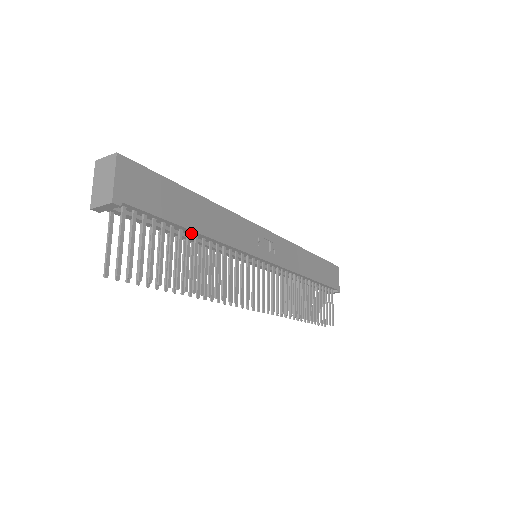
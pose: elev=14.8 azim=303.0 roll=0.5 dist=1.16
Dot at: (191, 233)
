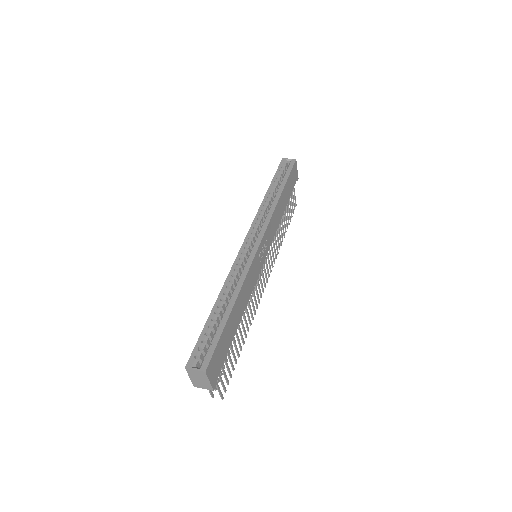
Dot at: occluded
